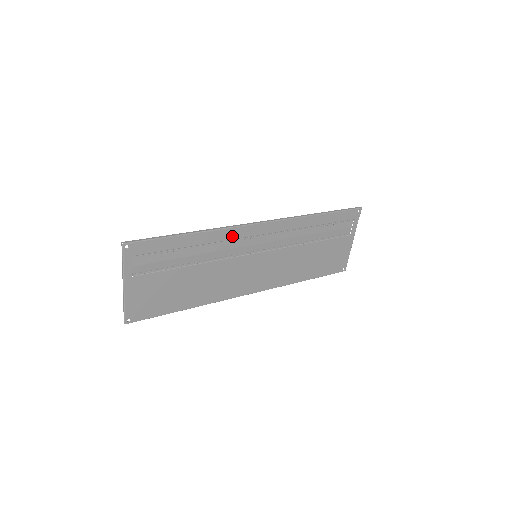
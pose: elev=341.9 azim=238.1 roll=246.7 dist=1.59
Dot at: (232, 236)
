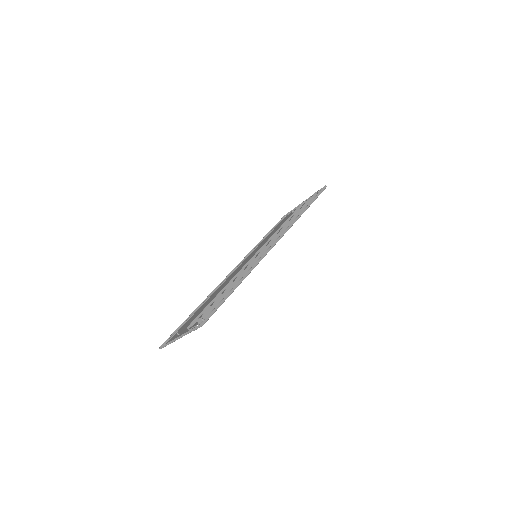
Dot at: occluded
